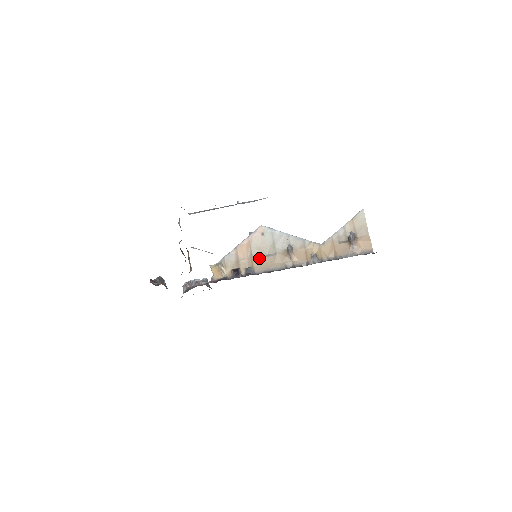
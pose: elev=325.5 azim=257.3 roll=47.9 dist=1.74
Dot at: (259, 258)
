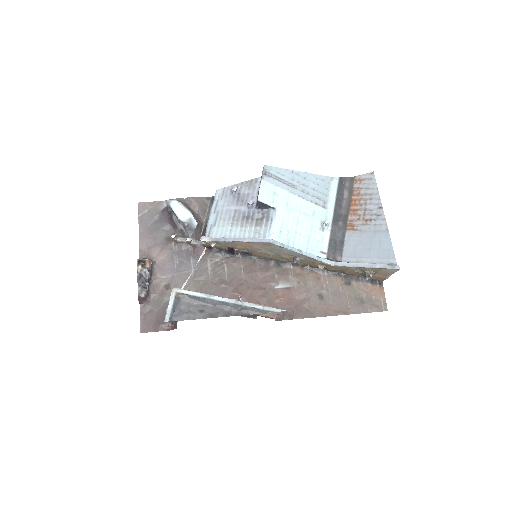
Dot at: (260, 252)
